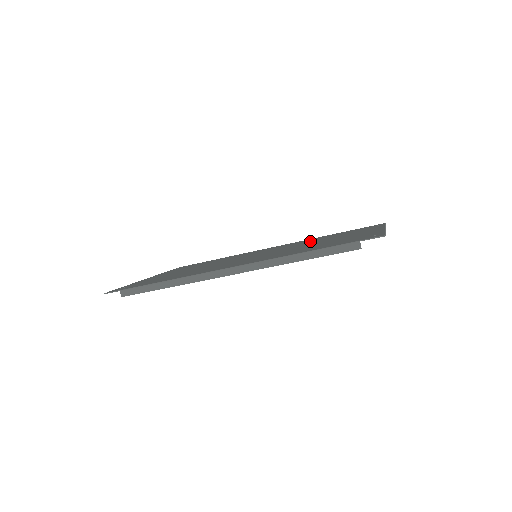
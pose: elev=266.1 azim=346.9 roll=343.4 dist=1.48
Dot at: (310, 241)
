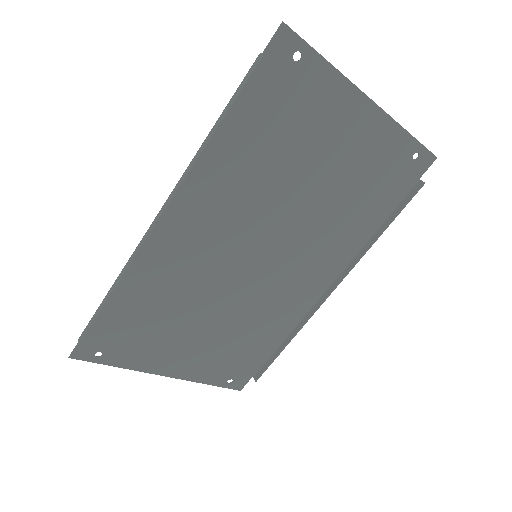
Dot at: (331, 218)
